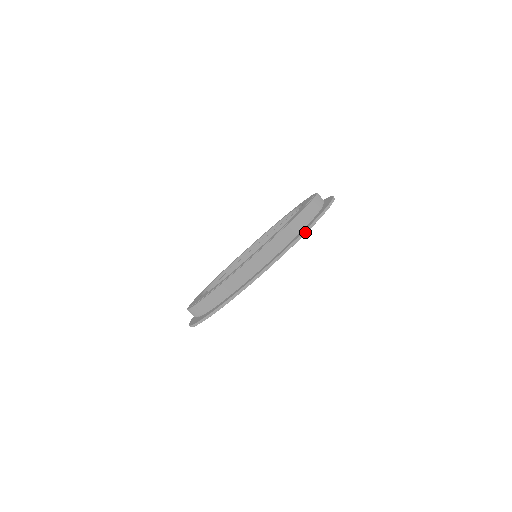
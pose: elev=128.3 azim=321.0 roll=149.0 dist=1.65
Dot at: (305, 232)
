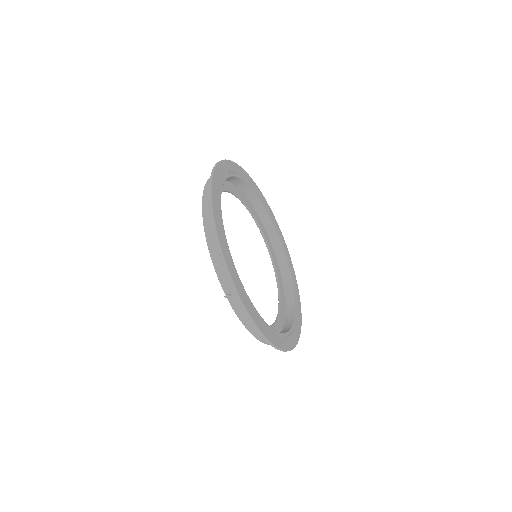
Dot at: (220, 251)
